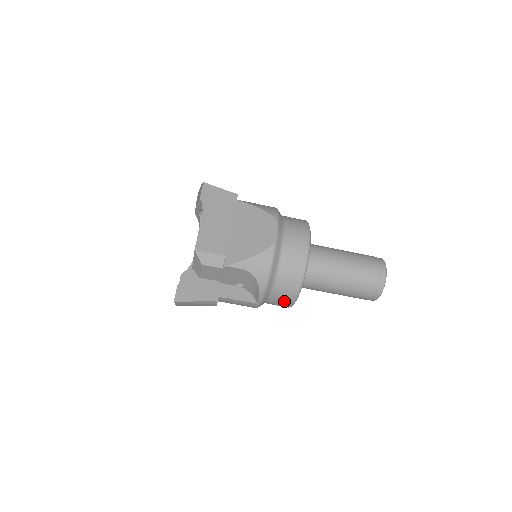
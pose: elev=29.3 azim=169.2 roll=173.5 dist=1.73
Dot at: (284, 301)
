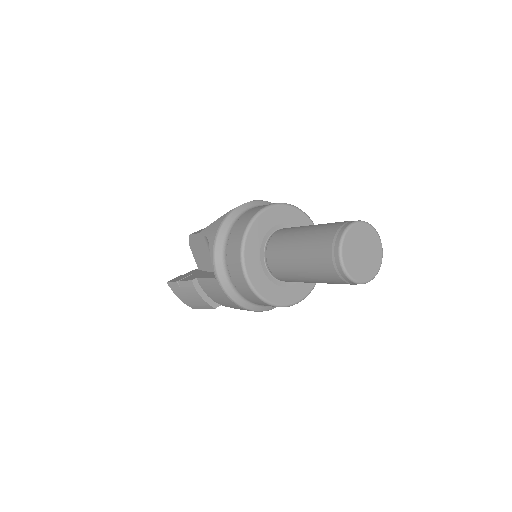
Dot at: (237, 273)
